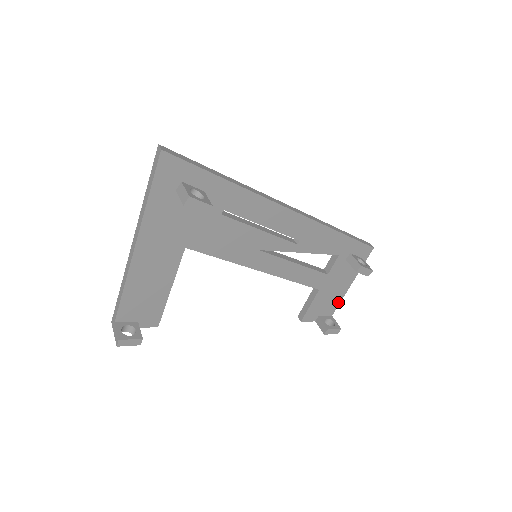
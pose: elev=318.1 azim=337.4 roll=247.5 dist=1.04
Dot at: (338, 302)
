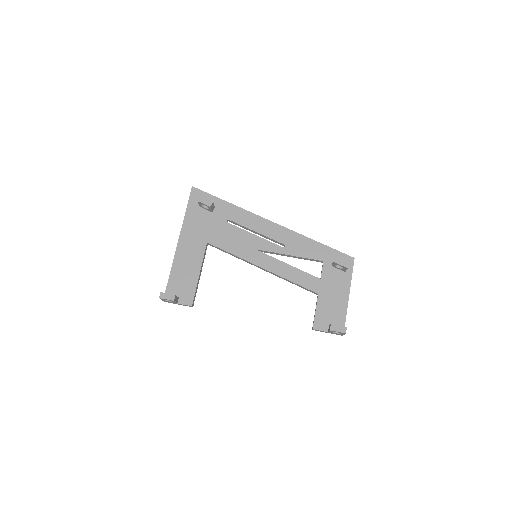
Dot at: (344, 313)
